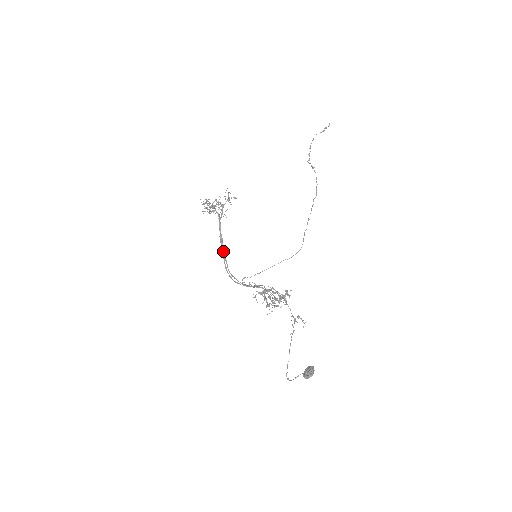
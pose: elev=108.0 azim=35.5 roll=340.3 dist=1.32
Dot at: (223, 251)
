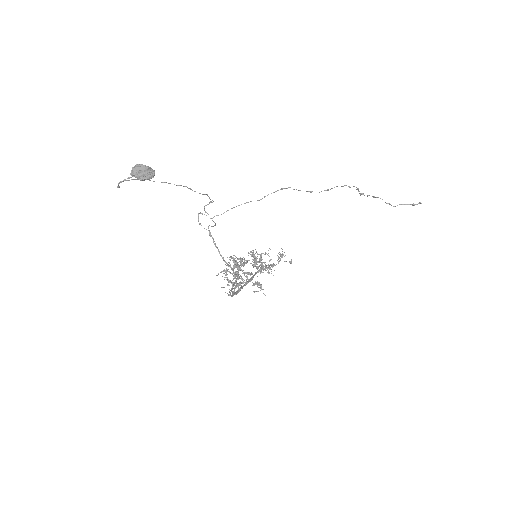
Dot at: (243, 286)
